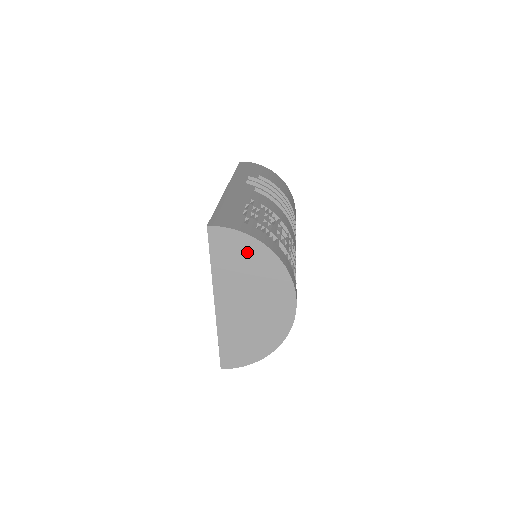
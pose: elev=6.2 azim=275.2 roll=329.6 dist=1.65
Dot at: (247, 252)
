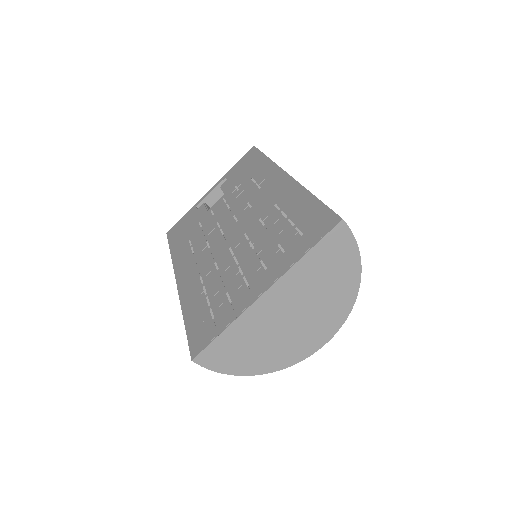
Dot at: (343, 271)
